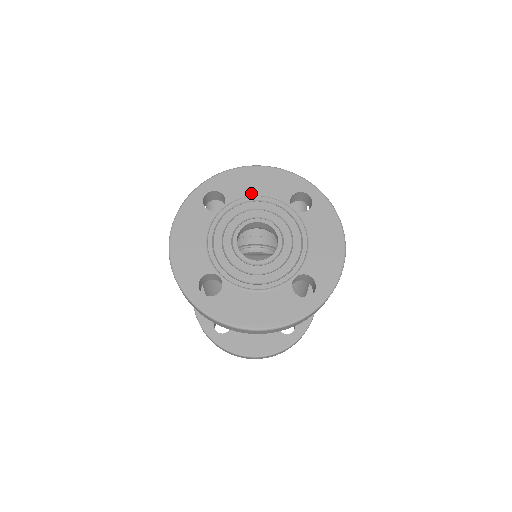
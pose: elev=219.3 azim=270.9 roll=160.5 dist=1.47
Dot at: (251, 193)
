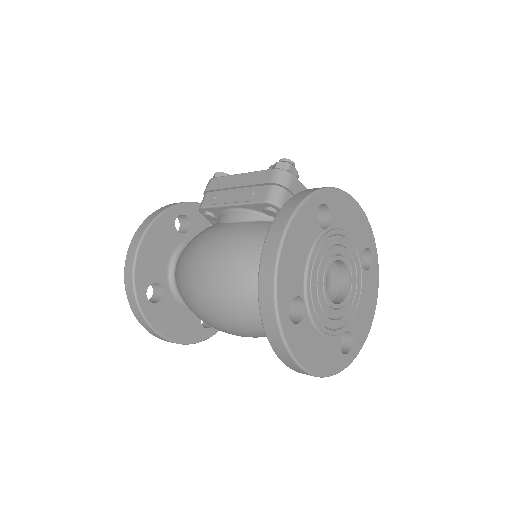
Dot at: (346, 227)
